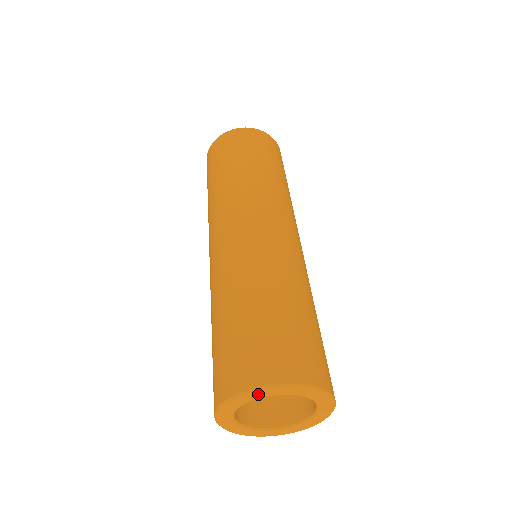
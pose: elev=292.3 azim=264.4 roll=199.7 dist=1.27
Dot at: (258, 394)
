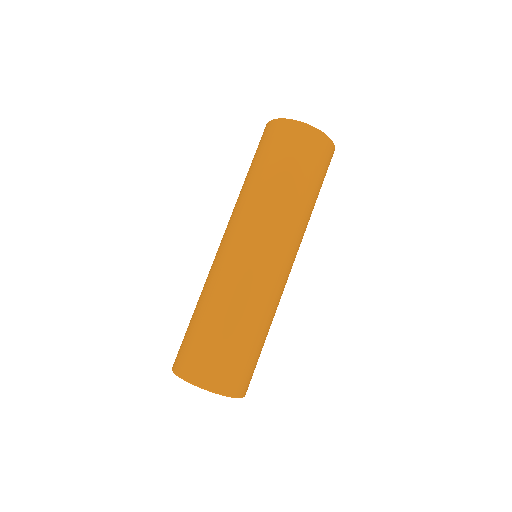
Dot at: (204, 388)
